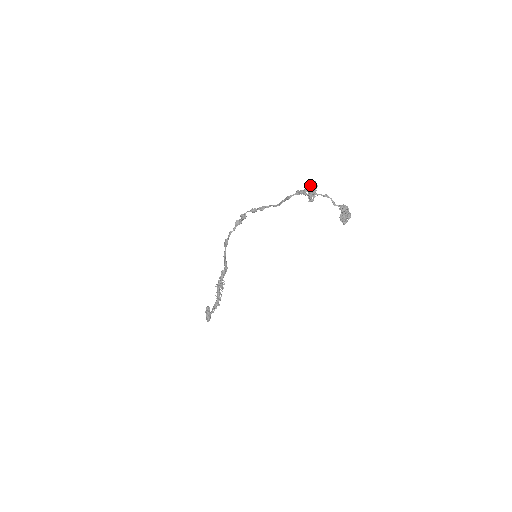
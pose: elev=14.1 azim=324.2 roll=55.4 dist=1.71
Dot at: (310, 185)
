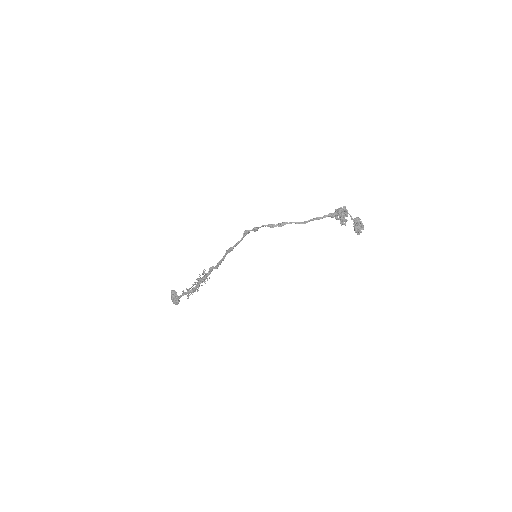
Dot at: (342, 210)
